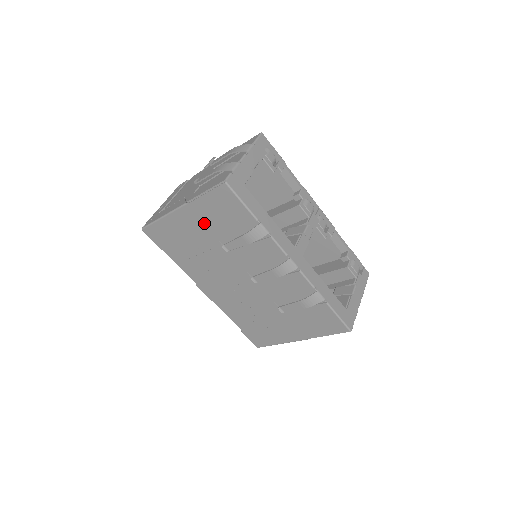
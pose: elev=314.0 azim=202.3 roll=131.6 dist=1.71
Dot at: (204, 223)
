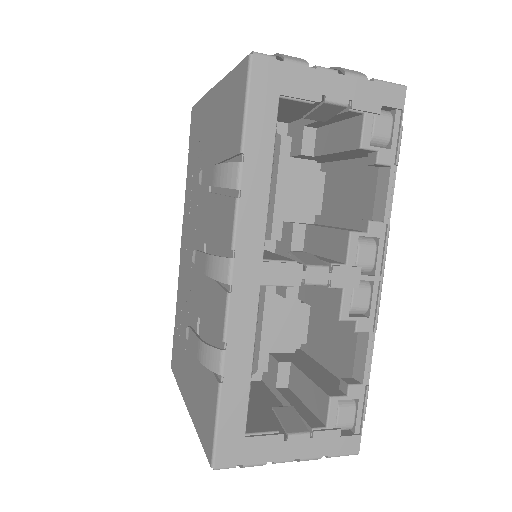
Dot at: (215, 126)
